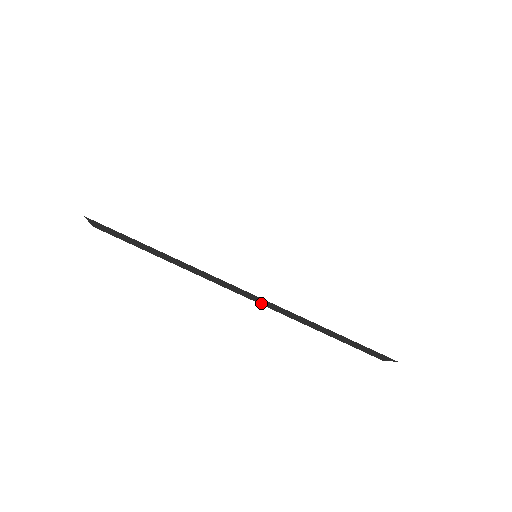
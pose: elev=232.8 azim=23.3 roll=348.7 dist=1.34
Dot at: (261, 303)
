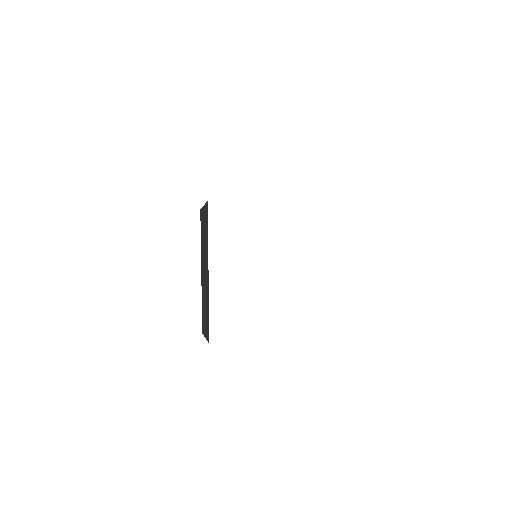
Dot at: occluded
